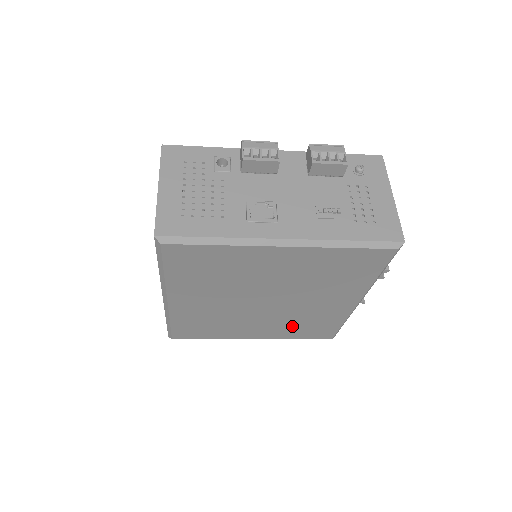
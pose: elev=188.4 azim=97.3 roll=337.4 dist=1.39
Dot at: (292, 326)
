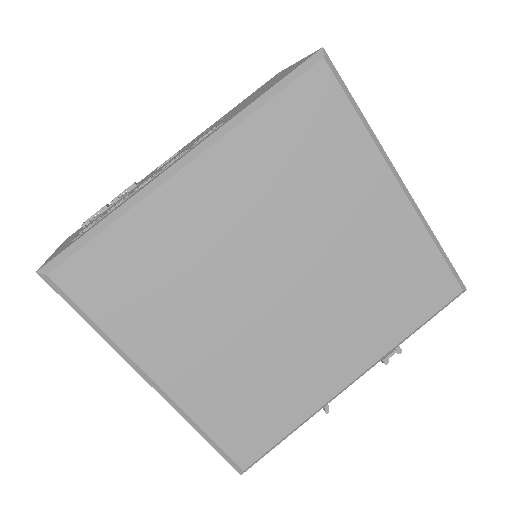
Dot at: (238, 384)
